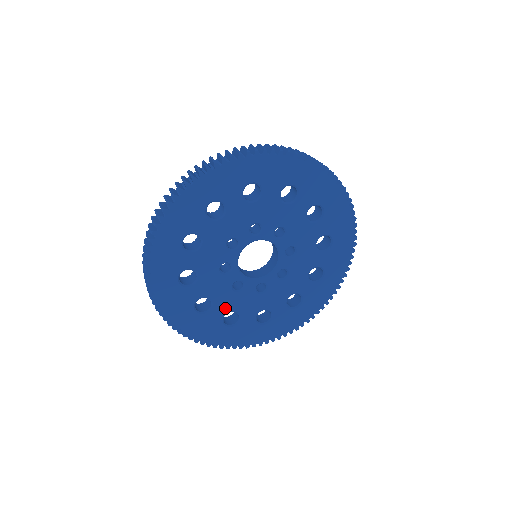
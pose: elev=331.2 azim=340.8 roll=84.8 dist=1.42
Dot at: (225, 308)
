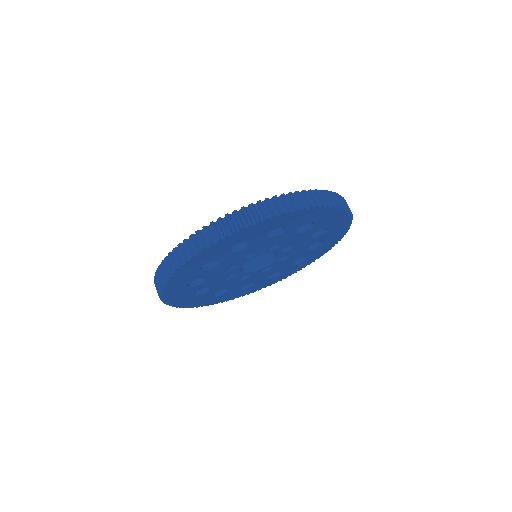
Dot at: (239, 286)
